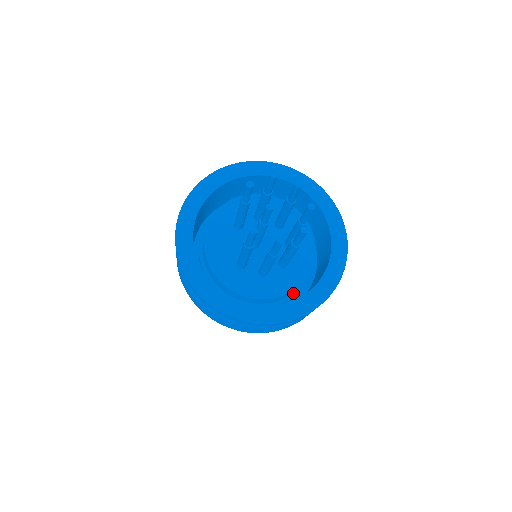
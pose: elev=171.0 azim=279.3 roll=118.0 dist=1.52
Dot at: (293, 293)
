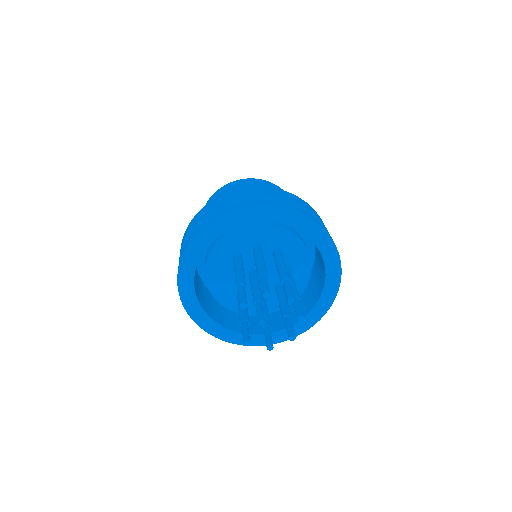
Dot at: occluded
